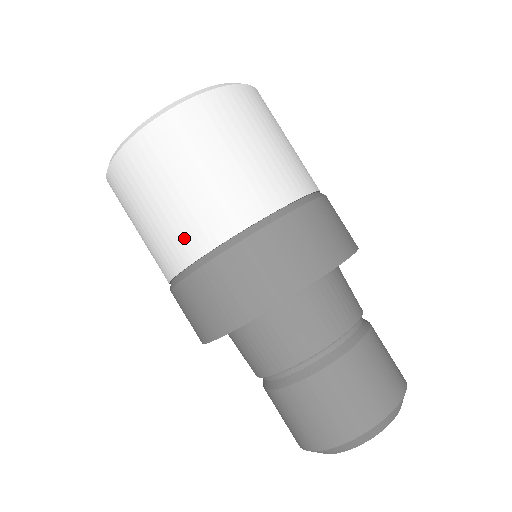
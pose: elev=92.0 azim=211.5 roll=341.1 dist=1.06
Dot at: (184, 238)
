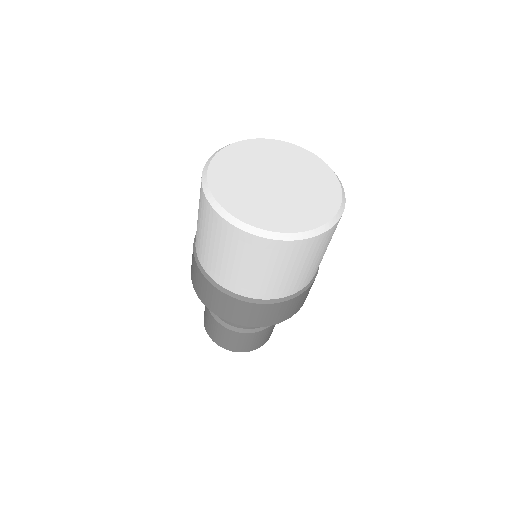
Dot at: (199, 247)
